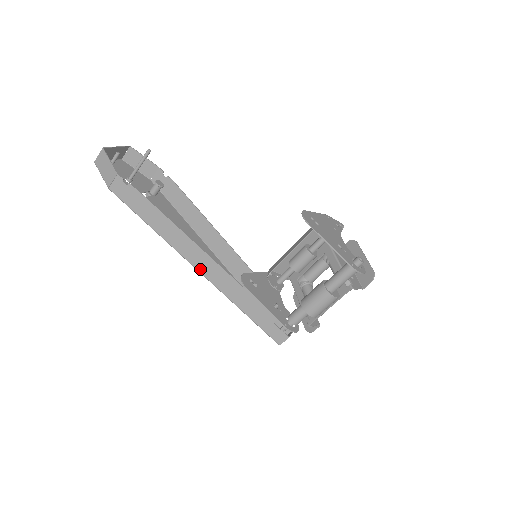
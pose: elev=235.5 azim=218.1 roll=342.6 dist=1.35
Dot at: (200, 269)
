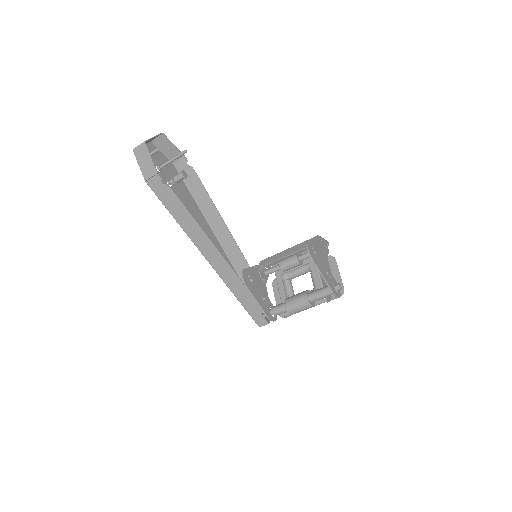
Dot at: (211, 262)
